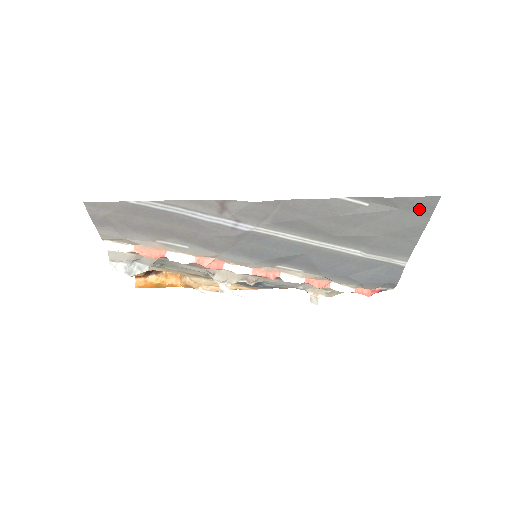
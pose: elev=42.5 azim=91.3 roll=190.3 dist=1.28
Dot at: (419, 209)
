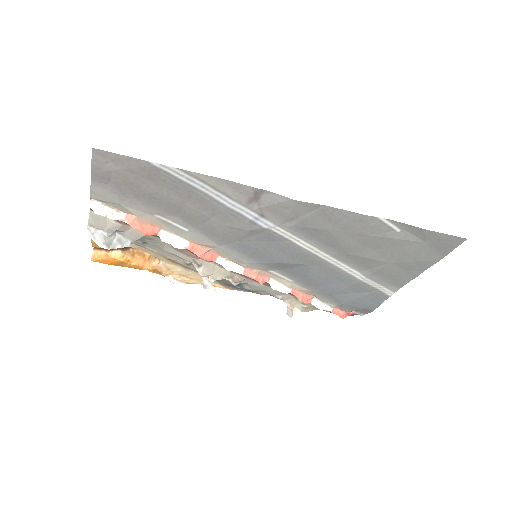
Dot at: (441, 246)
